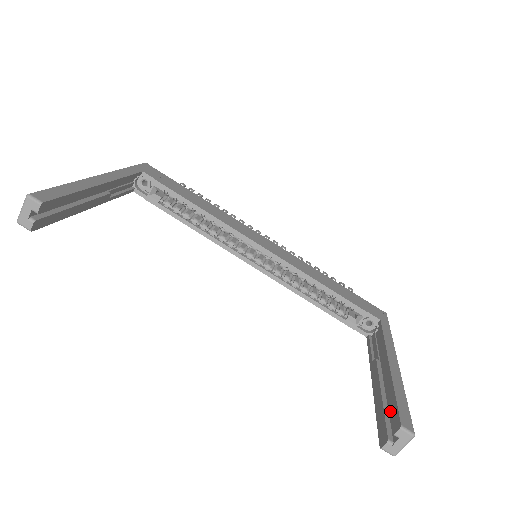
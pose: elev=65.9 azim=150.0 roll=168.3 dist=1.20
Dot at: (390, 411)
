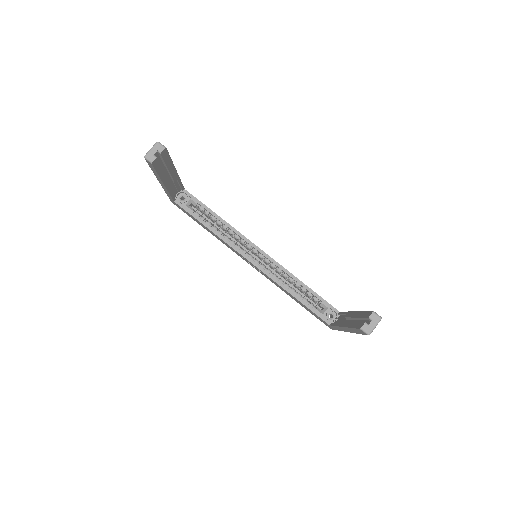
Dot at: (363, 316)
